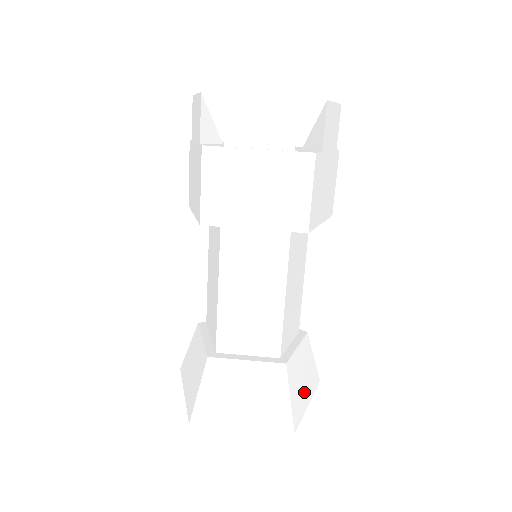
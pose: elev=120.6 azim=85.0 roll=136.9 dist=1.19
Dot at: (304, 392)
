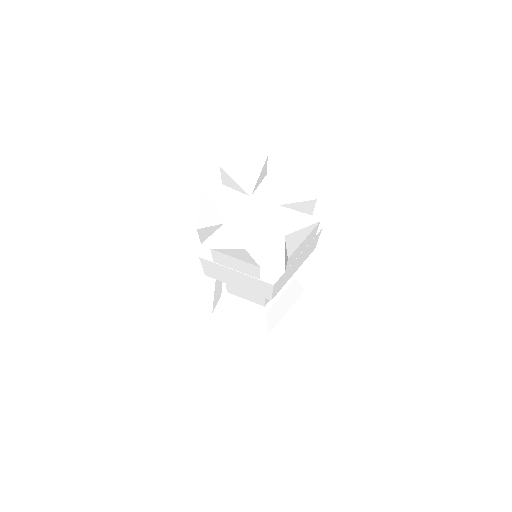
Dot at: (283, 310)
